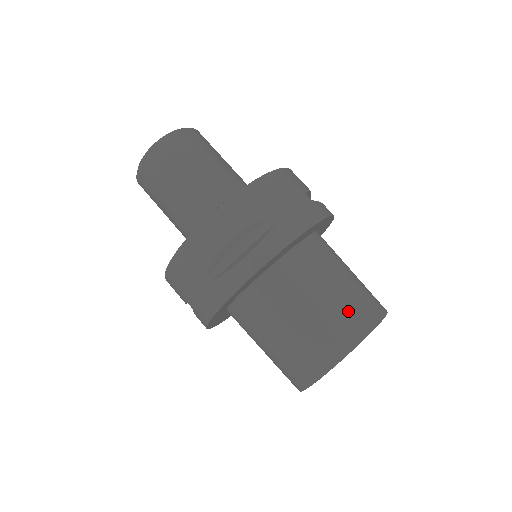
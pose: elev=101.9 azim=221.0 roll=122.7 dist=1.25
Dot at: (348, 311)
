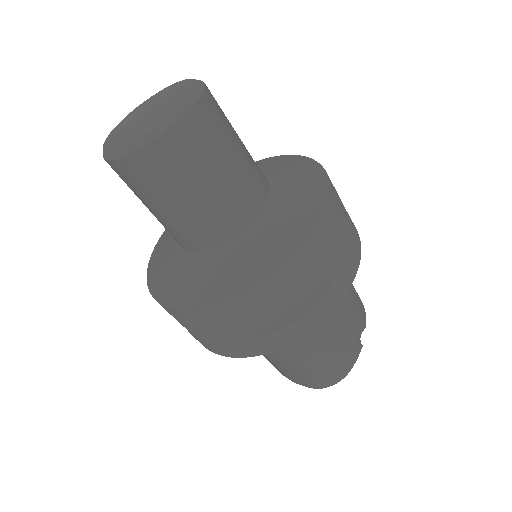
Dot at: (284, 370)
